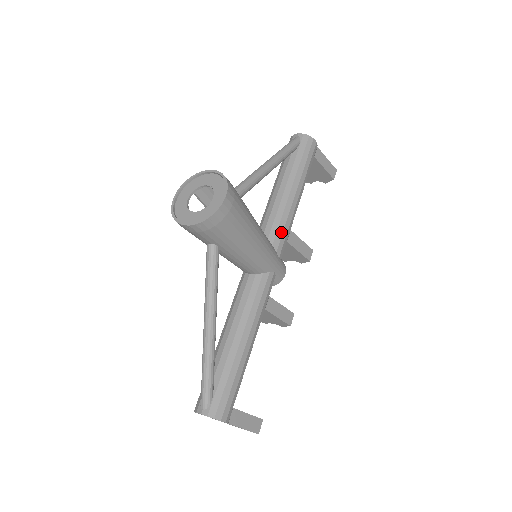
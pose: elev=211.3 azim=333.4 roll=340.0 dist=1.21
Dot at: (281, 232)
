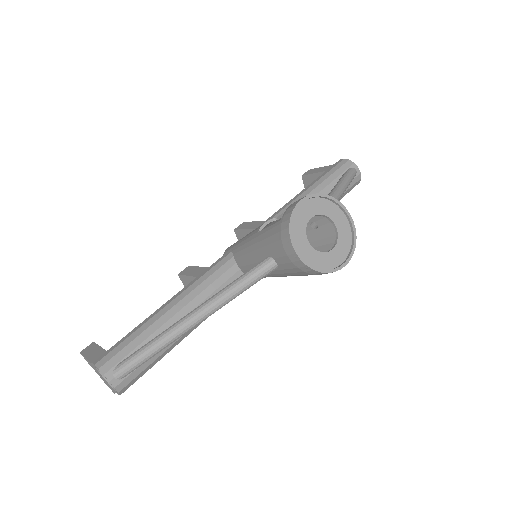
Dot at: occluded
